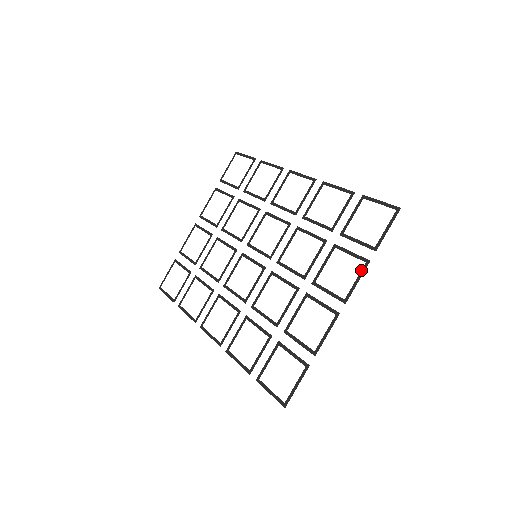
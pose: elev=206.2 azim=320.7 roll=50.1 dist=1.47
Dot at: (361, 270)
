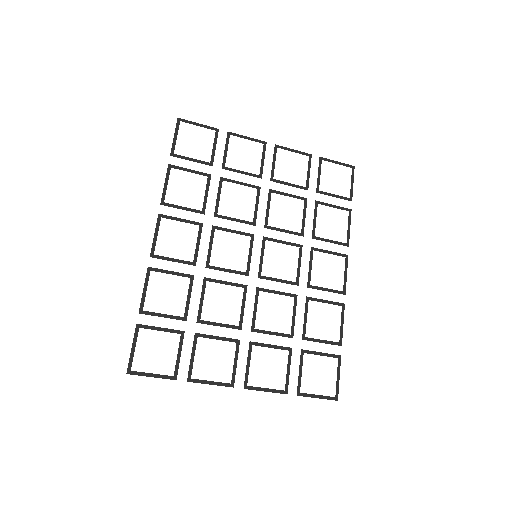
Dot at: occluded
